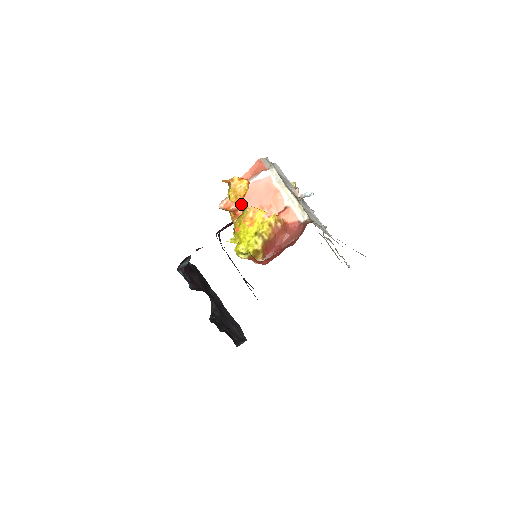
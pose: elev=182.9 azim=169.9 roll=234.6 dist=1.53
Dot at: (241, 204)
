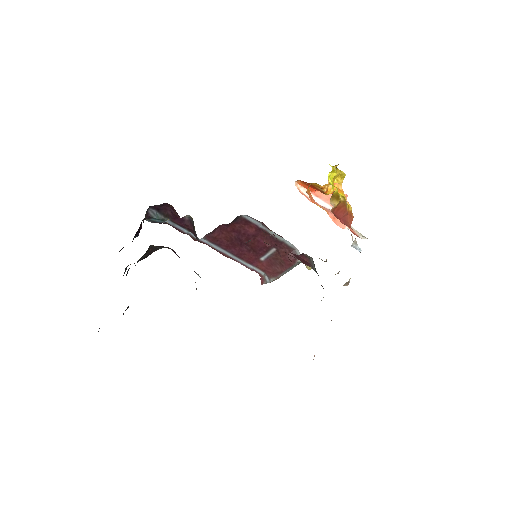
Dot at: occluded
